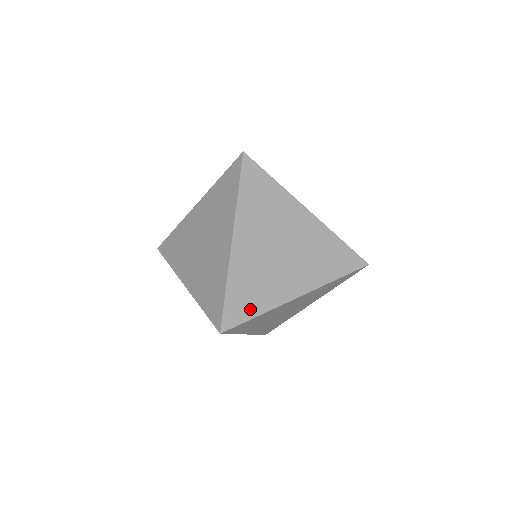
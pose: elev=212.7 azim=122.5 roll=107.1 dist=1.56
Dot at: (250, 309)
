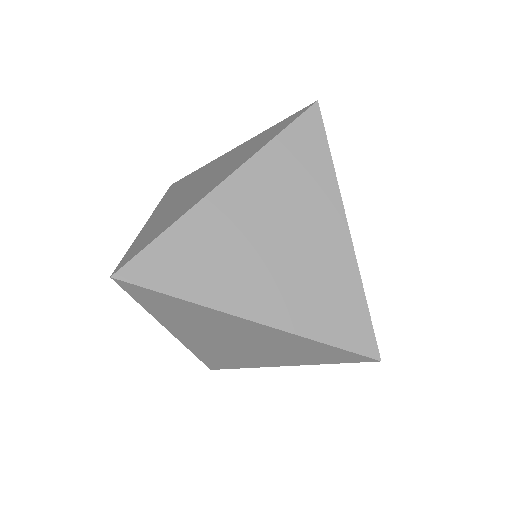
Dot at: (173, 280)
